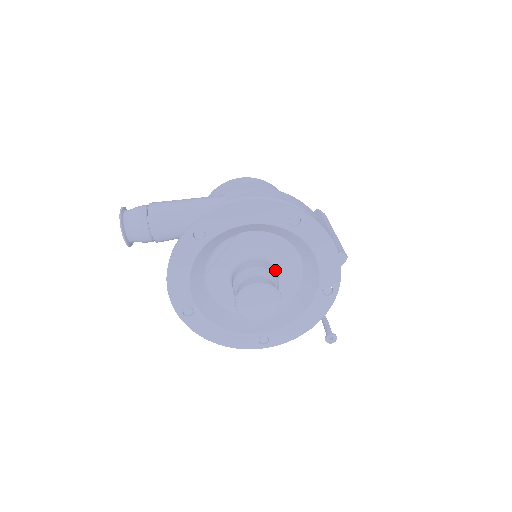
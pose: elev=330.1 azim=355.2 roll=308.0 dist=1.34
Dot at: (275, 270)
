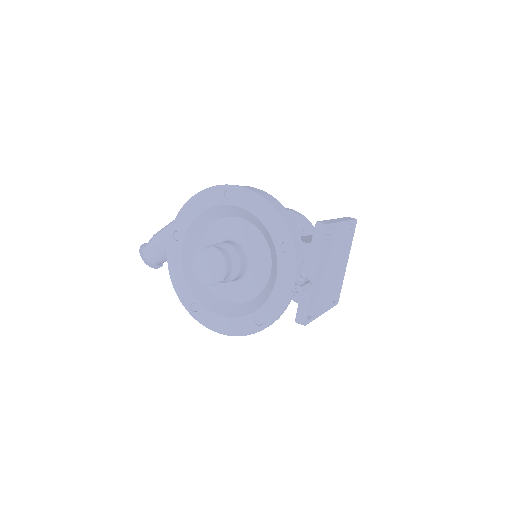
Dot at: (240, 246)
